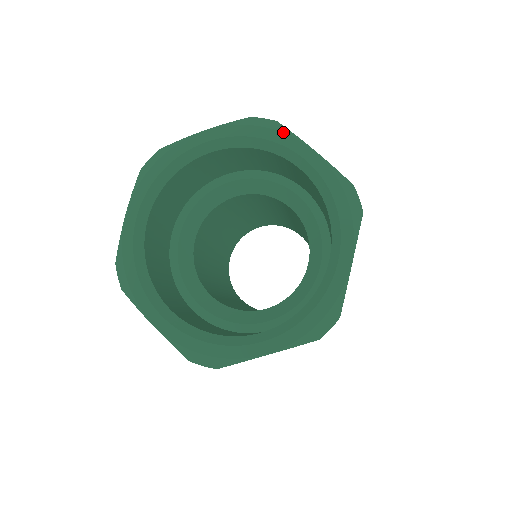
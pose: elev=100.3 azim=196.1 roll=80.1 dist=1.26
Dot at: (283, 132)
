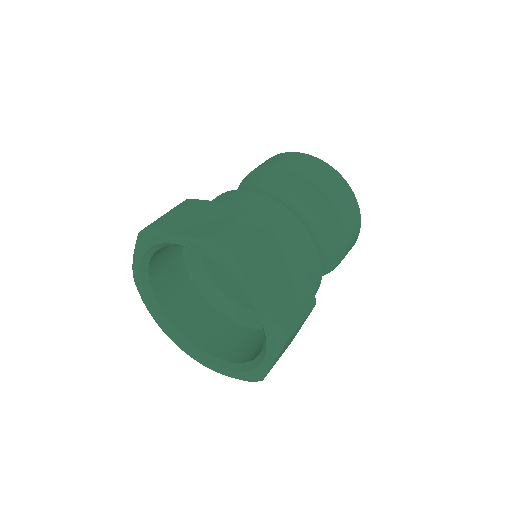
Dot at: (154, 235)
